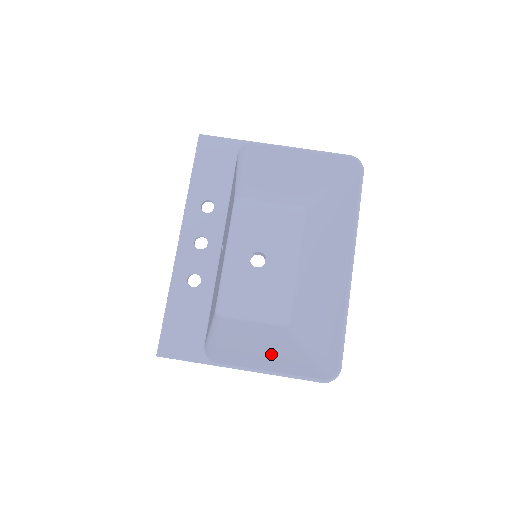
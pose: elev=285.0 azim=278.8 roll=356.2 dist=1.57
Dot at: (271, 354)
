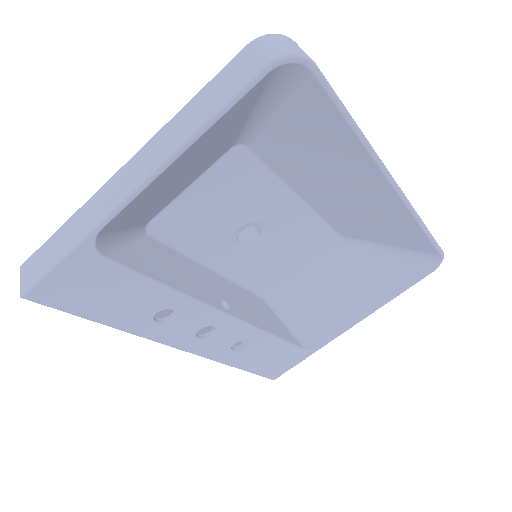
Dot at: (359, 291)
